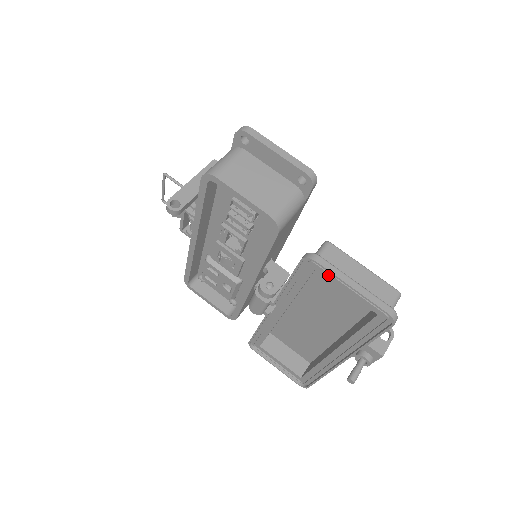
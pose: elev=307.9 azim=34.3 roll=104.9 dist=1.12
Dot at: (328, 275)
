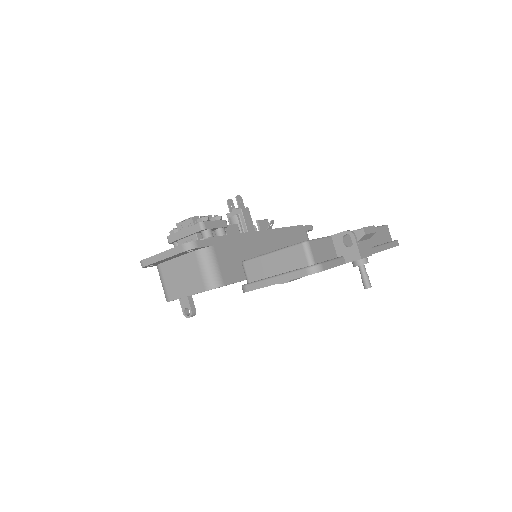
Dot at: occluded
